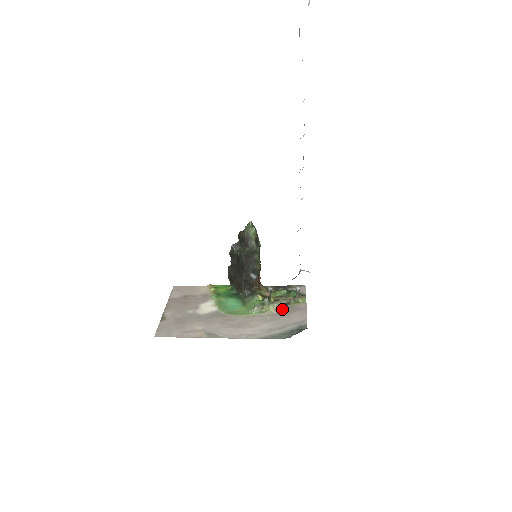
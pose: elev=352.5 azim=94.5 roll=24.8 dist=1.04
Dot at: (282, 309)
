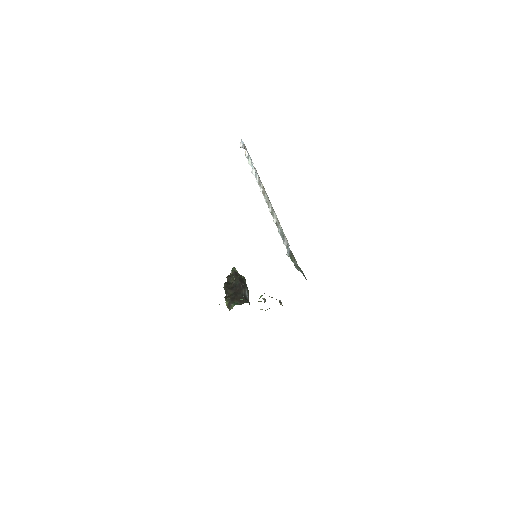
Dot at: occluded
